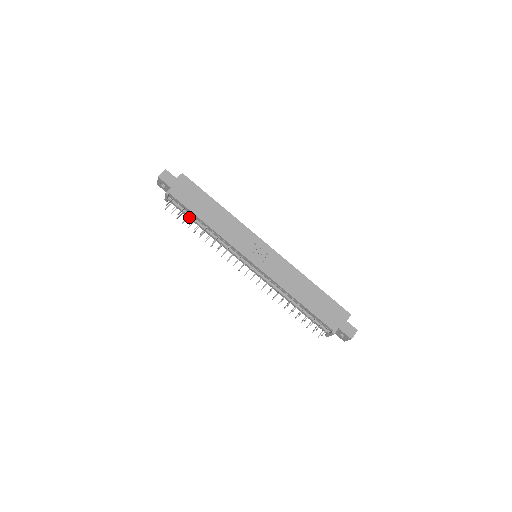
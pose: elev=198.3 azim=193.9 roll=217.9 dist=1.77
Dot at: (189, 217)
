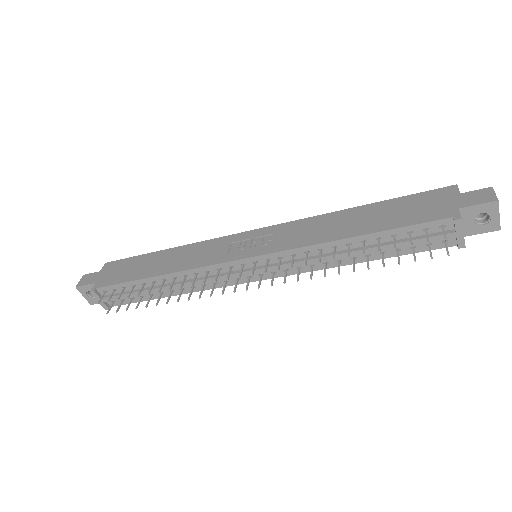
Dot at: occluded
